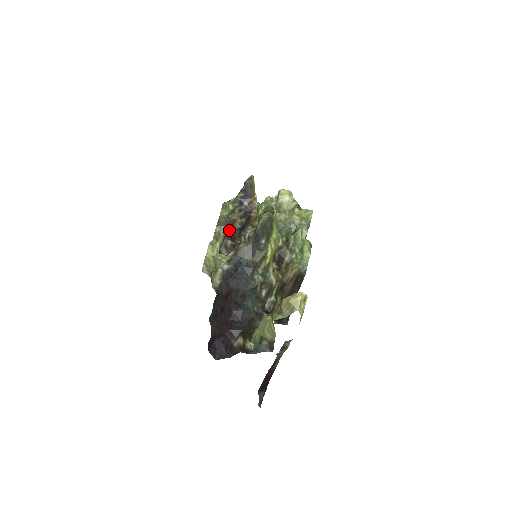
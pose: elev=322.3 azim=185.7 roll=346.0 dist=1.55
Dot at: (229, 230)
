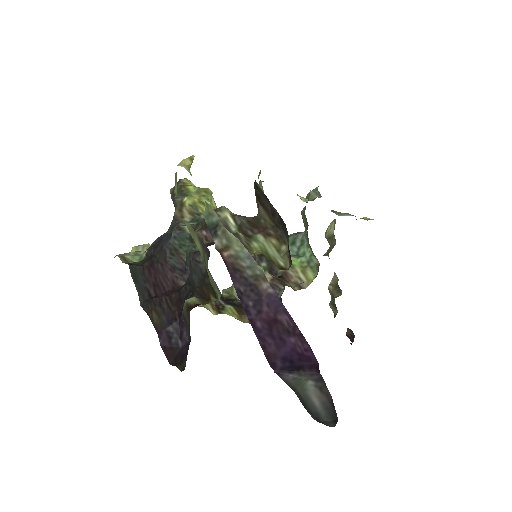
Dot at: occluded
